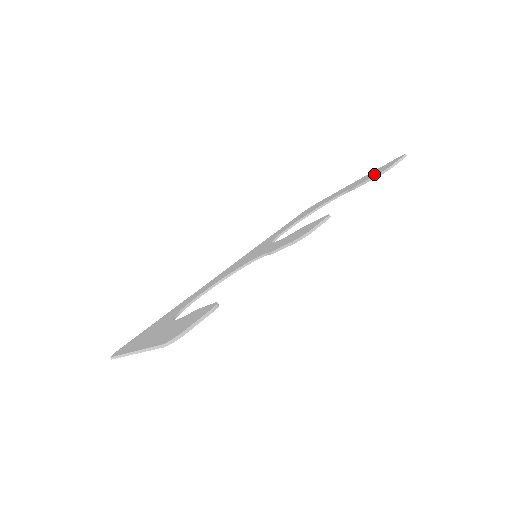
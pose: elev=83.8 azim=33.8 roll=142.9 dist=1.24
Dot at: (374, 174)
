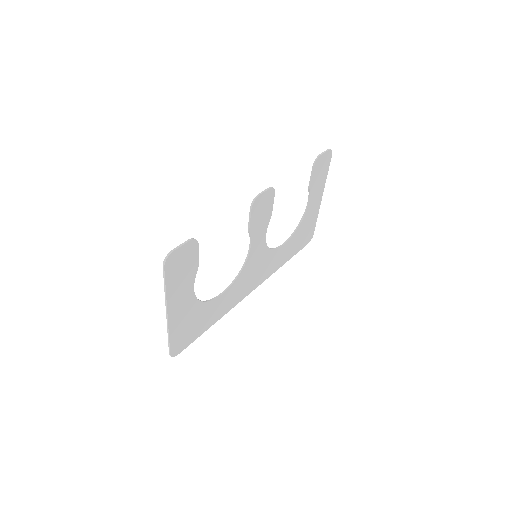
Dot at: (315, 171)
